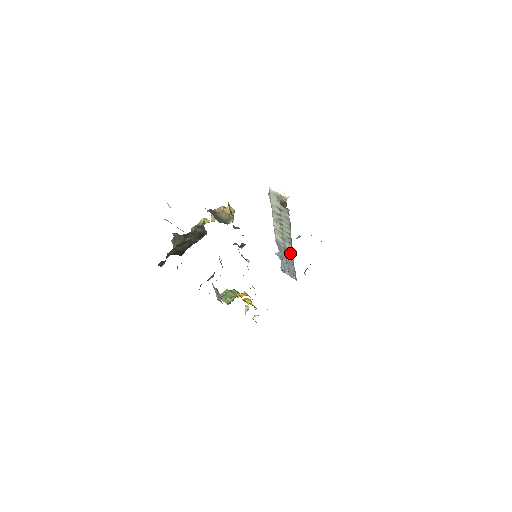
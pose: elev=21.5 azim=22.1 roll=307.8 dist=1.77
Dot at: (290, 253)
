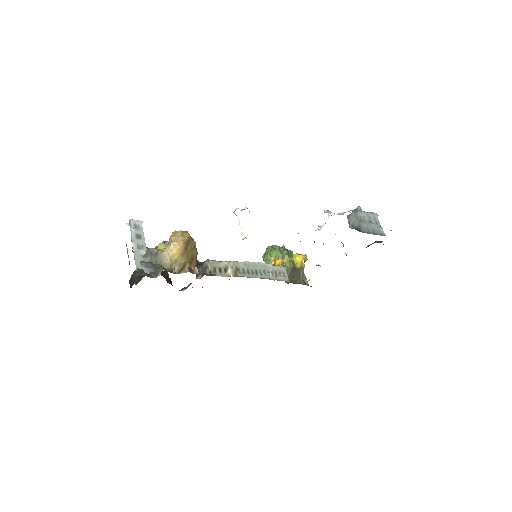
Dot at: occluded
